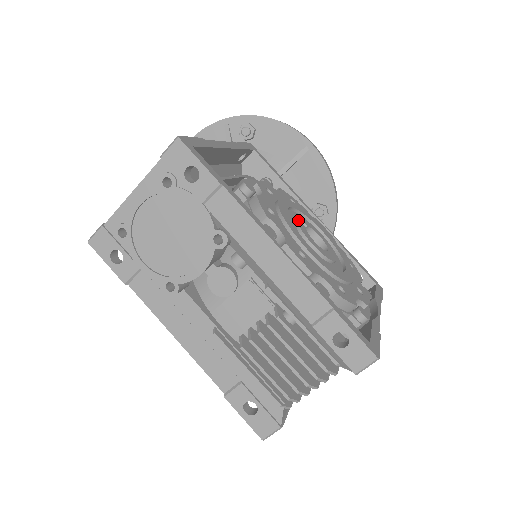
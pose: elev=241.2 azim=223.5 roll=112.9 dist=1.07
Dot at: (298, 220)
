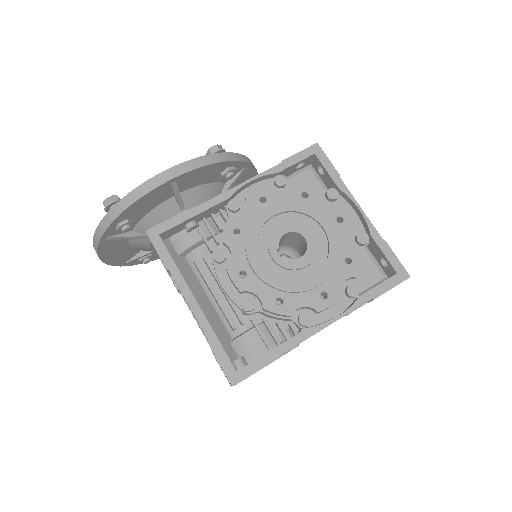
Dot at: (277, 261)
